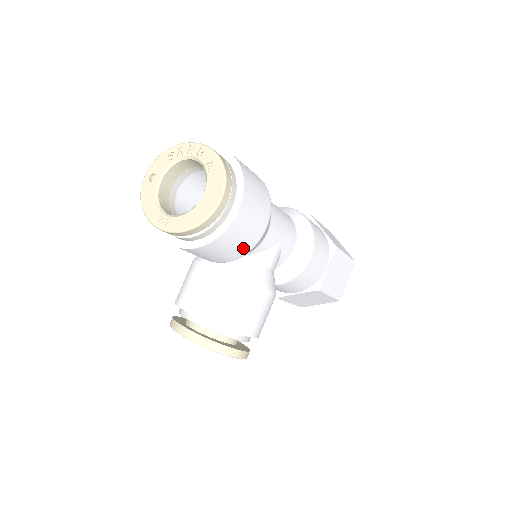
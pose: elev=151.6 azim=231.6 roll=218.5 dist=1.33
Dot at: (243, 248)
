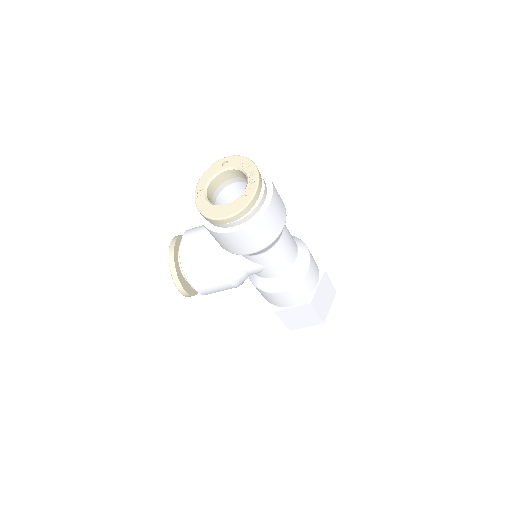
Dot at: (229, 249)
